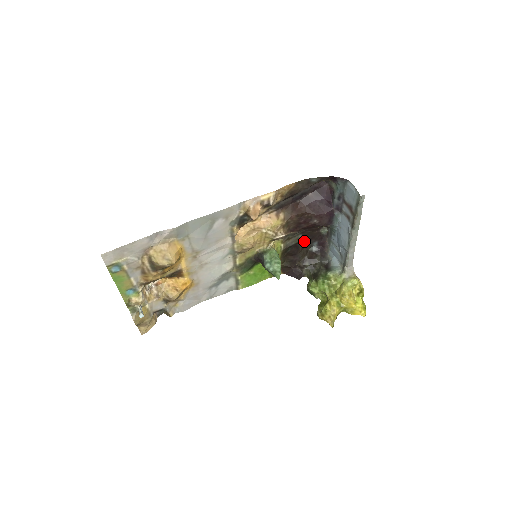
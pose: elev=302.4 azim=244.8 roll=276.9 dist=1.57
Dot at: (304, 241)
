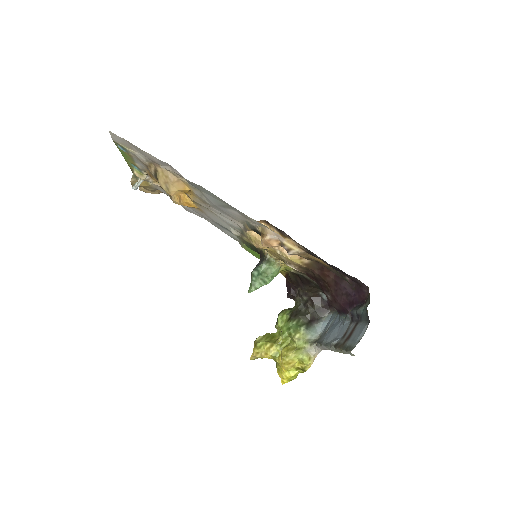
Dot at: (318, 286)
